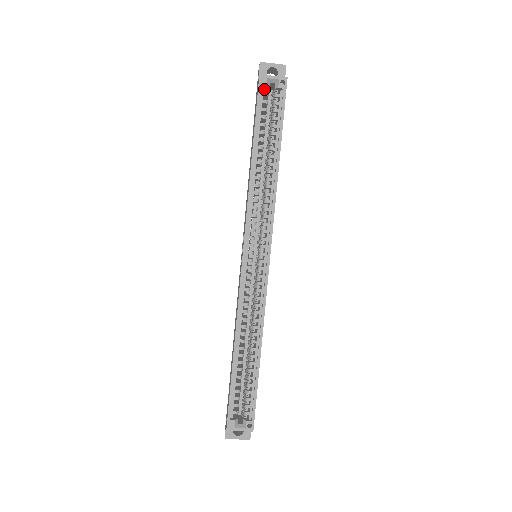
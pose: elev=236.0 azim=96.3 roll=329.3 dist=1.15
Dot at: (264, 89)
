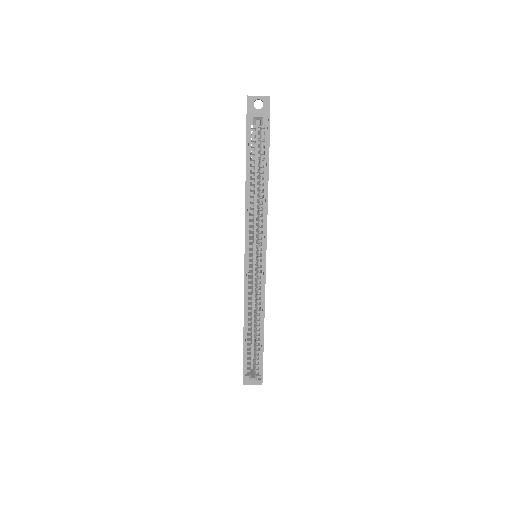
Dot at: occluded
